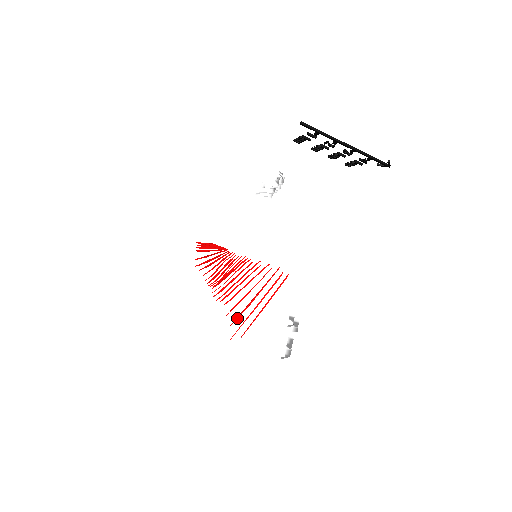
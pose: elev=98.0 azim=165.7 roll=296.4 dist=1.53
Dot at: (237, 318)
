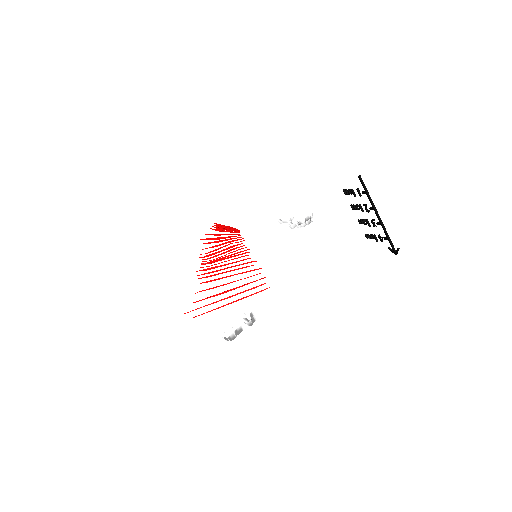
Dot at: (203, 299)
